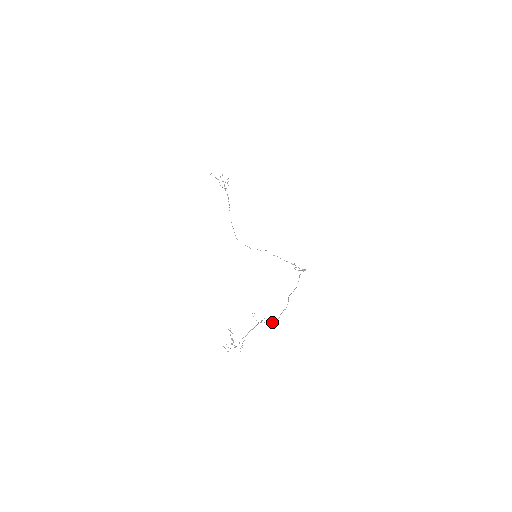
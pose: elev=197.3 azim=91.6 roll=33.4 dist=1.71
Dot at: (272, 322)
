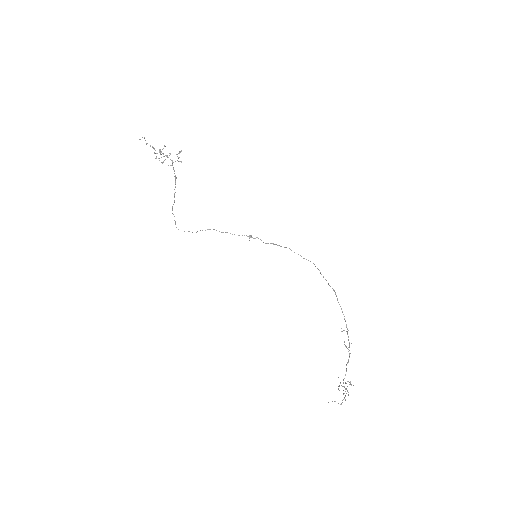
Dot at: occluded
